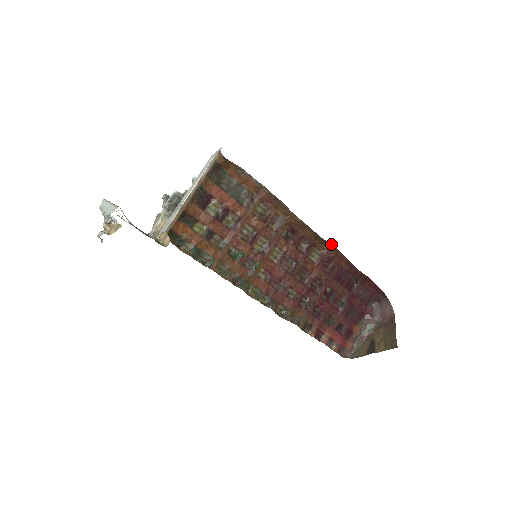
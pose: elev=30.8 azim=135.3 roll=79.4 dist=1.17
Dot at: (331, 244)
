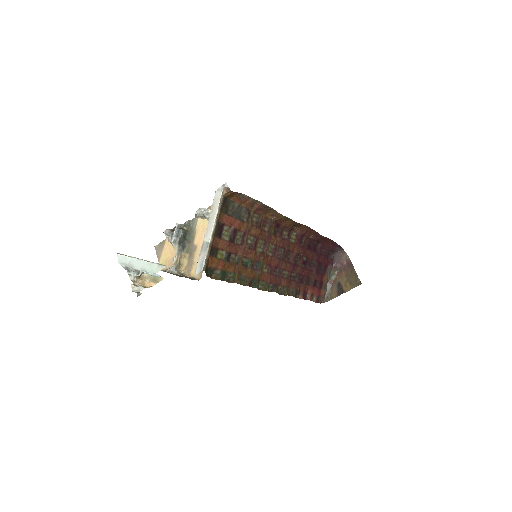
Dot at: (304, 225)
